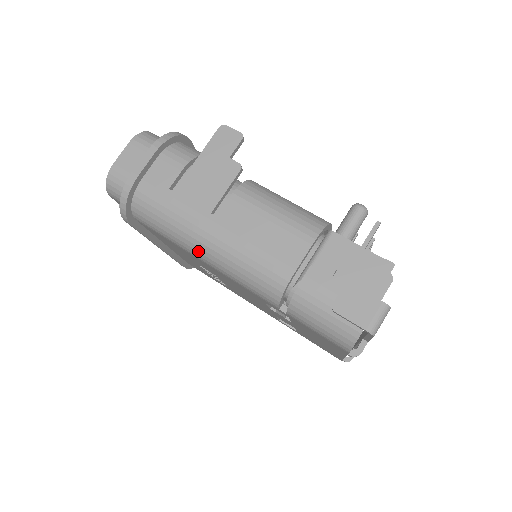
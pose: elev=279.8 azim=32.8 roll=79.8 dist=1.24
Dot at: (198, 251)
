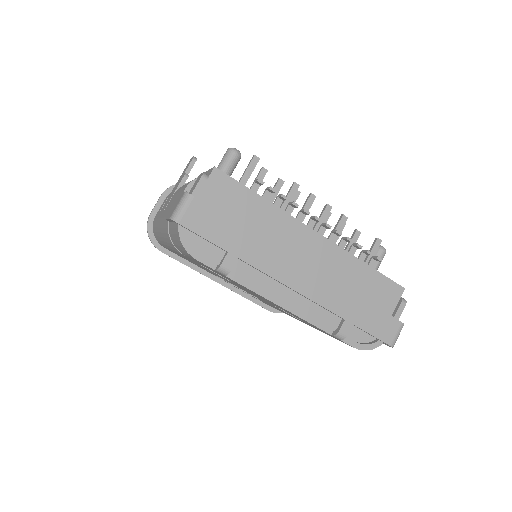
Dot at: (162, 241)
